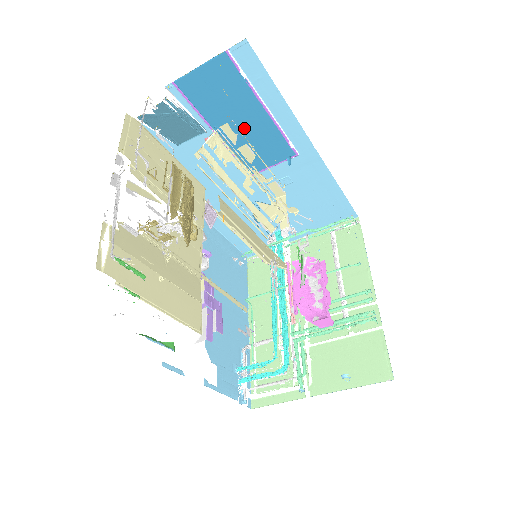
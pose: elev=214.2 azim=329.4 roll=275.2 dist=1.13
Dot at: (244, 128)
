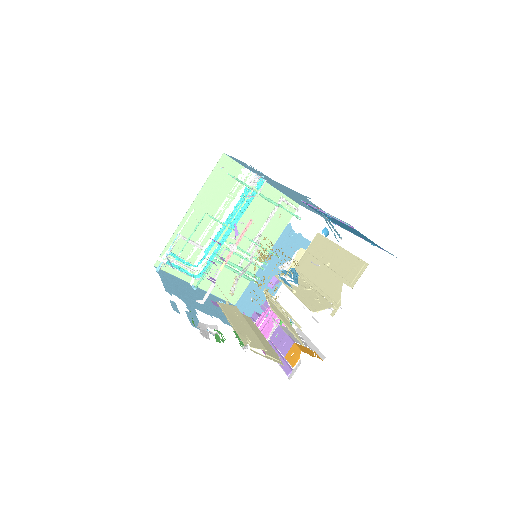
Dot at: (337, 222)
